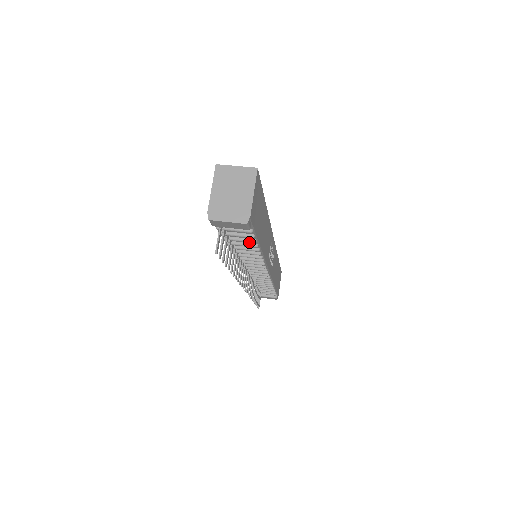
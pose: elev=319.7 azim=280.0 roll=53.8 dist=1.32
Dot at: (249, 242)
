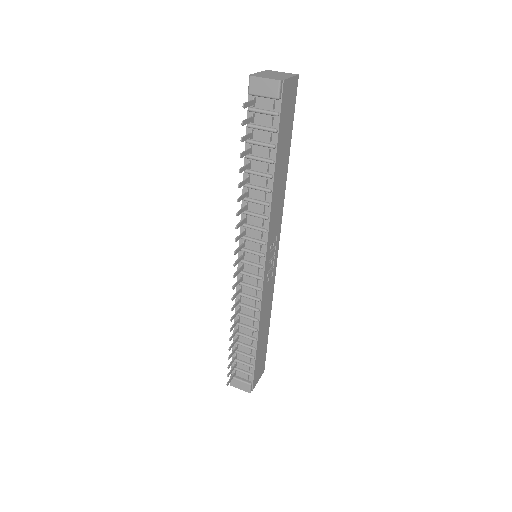
Dot at: (269, 146)
